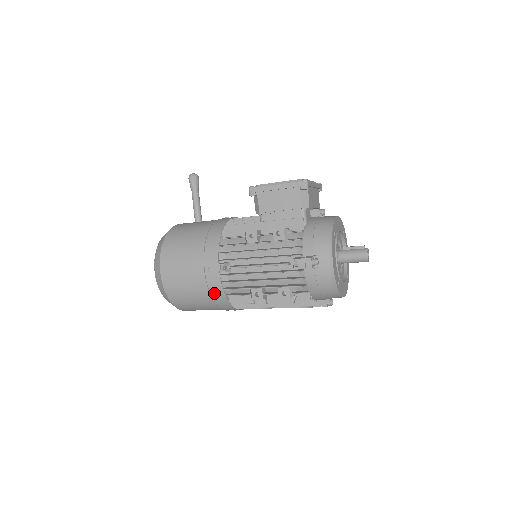
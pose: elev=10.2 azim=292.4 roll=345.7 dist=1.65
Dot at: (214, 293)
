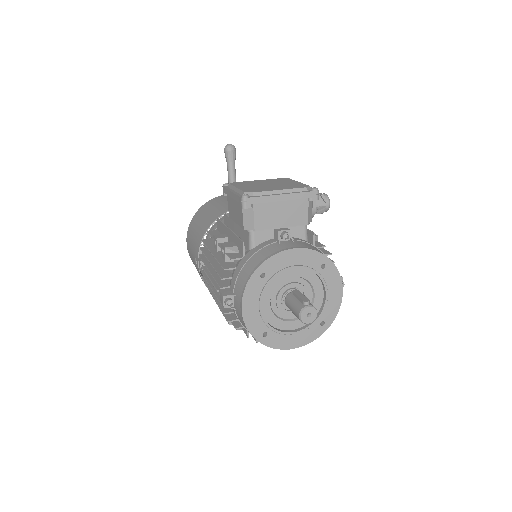
Dot at: occluded
